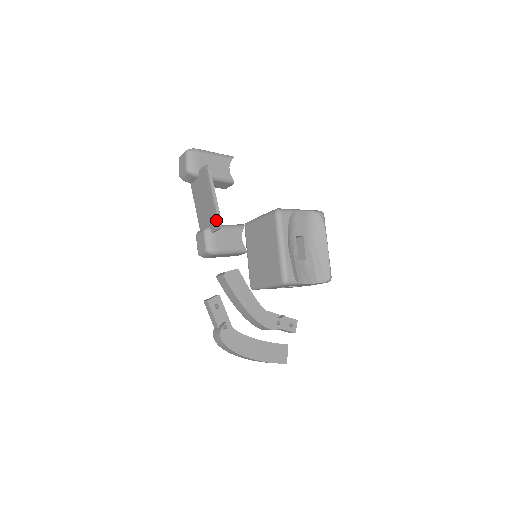
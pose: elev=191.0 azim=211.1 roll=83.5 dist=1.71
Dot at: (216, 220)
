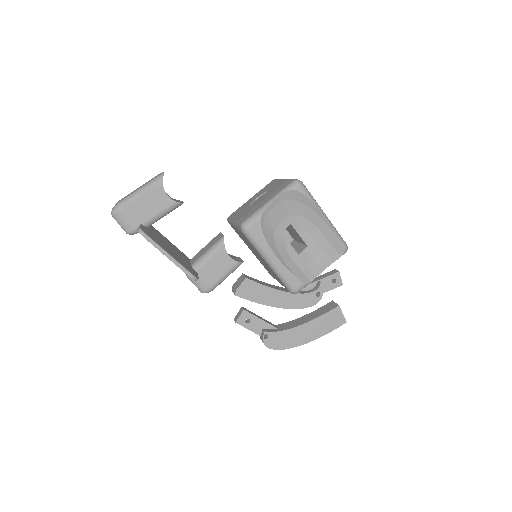
Dot at: occluded
